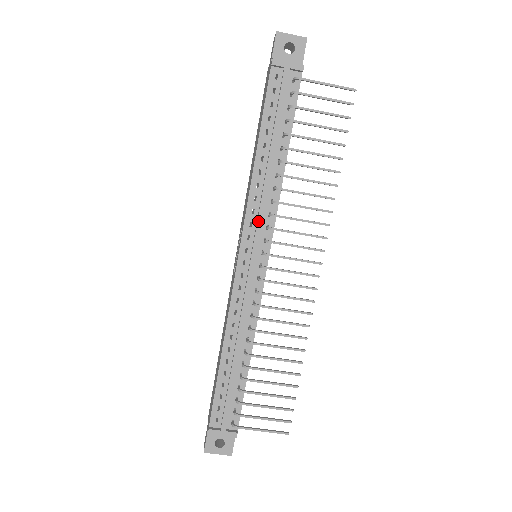
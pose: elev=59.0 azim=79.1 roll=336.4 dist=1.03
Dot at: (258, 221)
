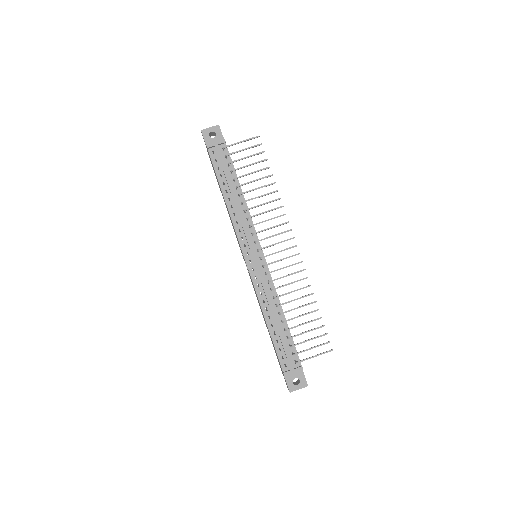
Dot at: (245, 234)
